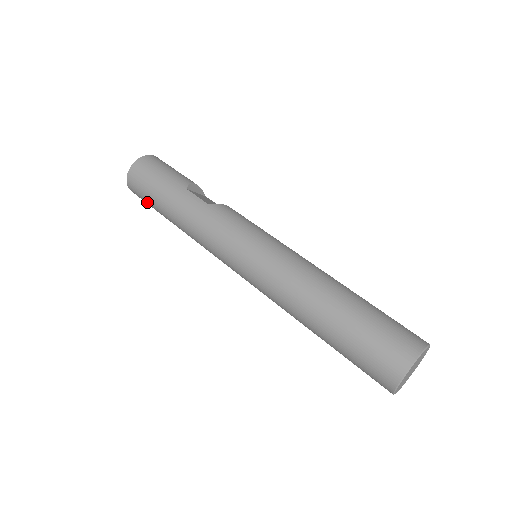
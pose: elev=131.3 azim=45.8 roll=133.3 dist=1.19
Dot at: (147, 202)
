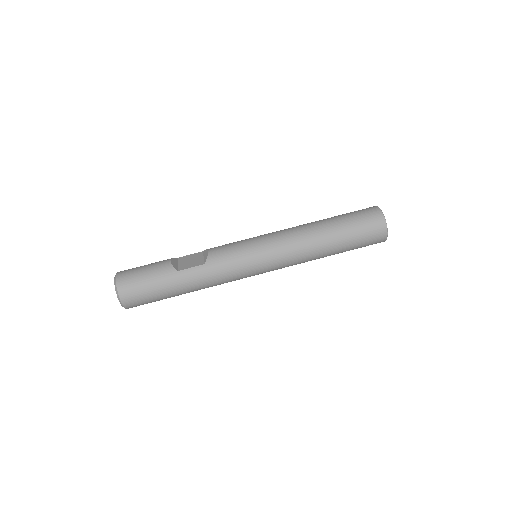
Dot at: occluded
